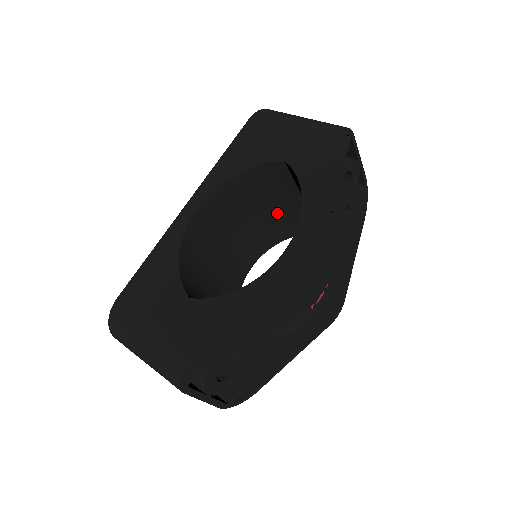
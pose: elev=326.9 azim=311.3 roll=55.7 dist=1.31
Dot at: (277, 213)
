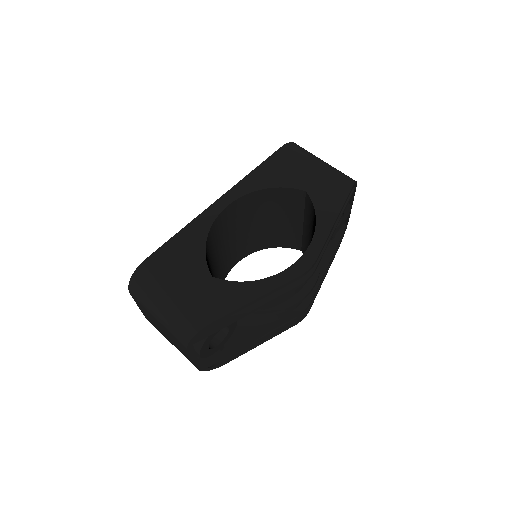
Dot at: (277, 226)
